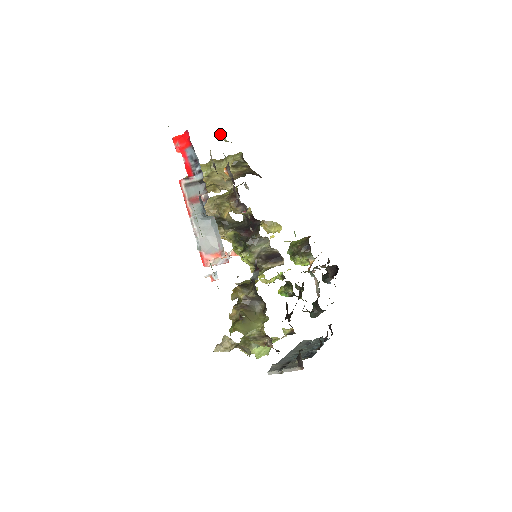
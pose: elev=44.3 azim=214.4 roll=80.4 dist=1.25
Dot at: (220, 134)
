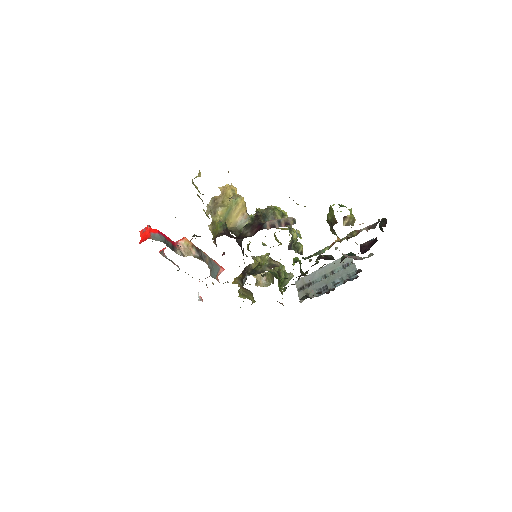
Dot at: occluded
